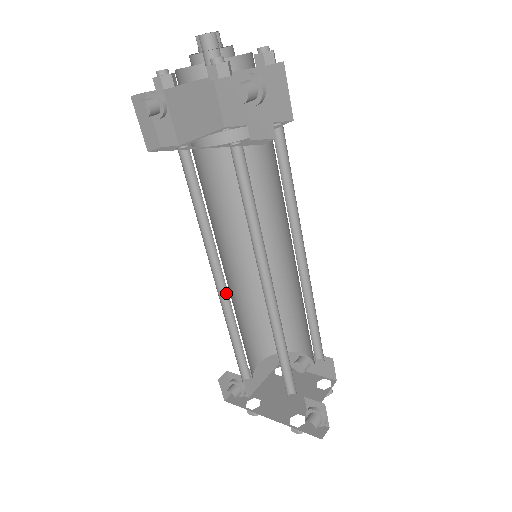
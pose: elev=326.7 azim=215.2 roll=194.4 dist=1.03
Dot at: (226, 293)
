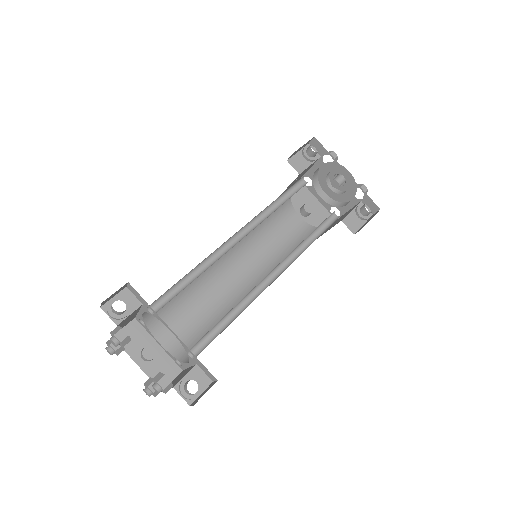
Dot at: (225, 247)
